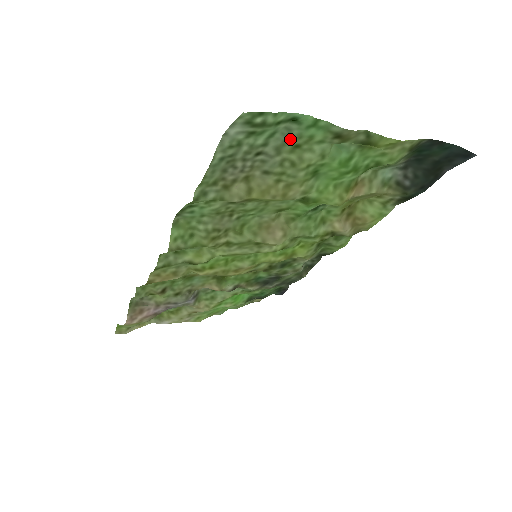
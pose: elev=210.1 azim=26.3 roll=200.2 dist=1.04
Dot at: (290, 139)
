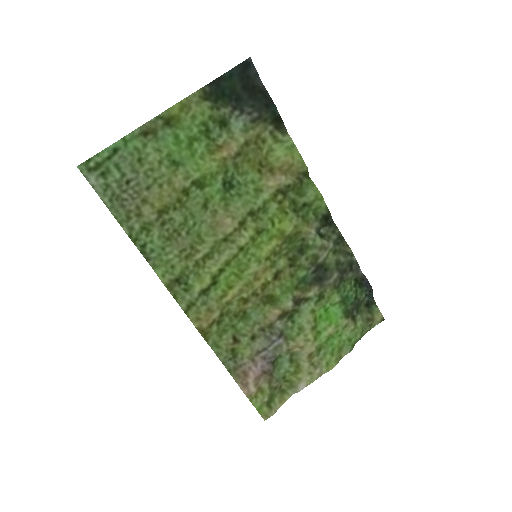
Dot at: (131, 160)
